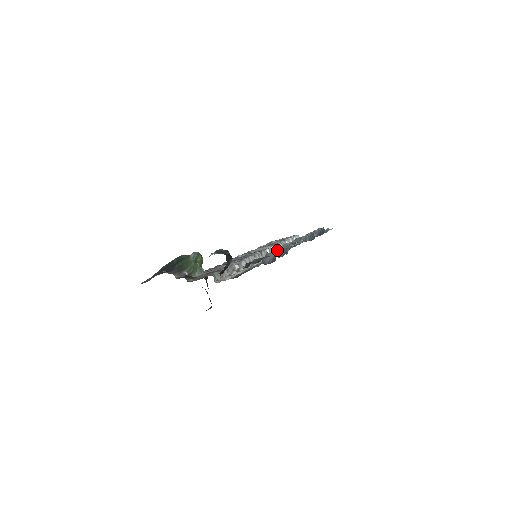
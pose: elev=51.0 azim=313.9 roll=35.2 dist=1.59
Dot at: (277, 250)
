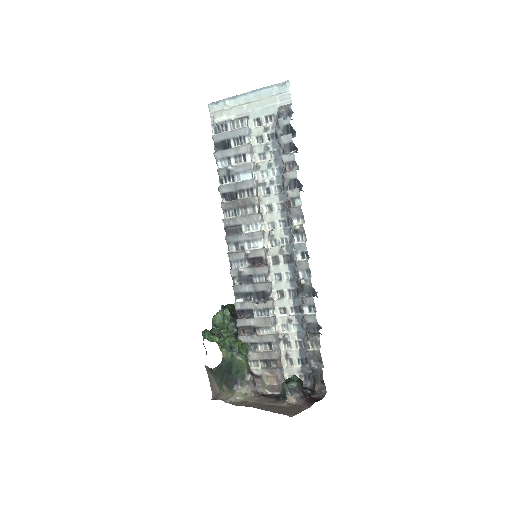
Dot at: (309, 303)
